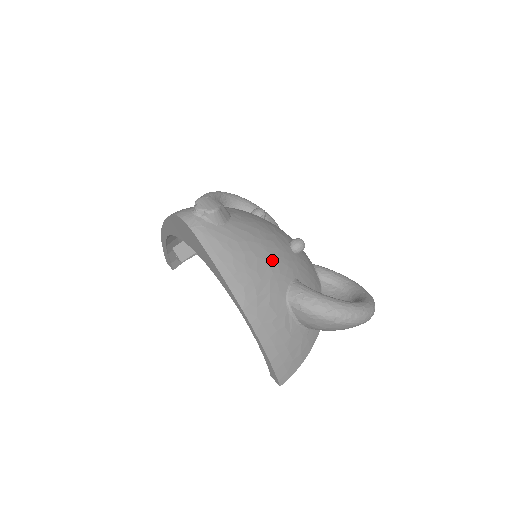
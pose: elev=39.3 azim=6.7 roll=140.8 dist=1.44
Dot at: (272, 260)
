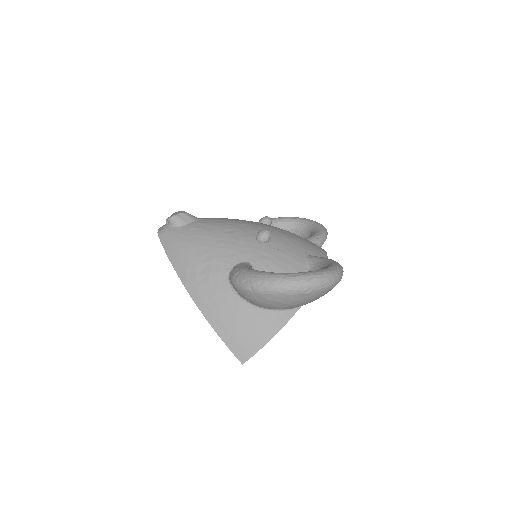
Dot at: (218, 247)
